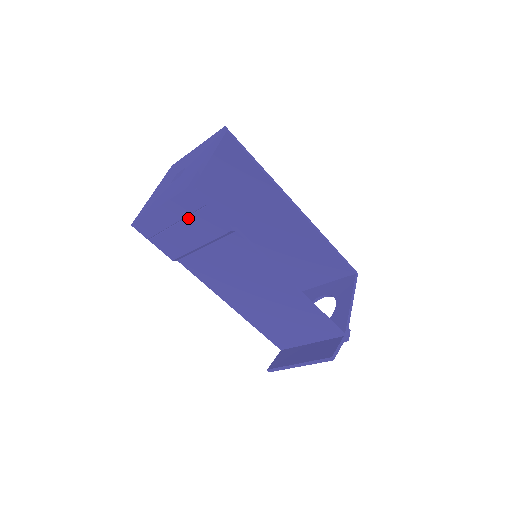
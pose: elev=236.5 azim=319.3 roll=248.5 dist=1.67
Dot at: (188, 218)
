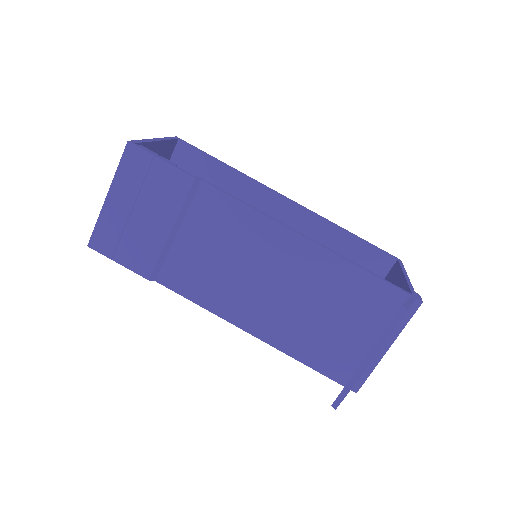
Dot at: (143, 190)
